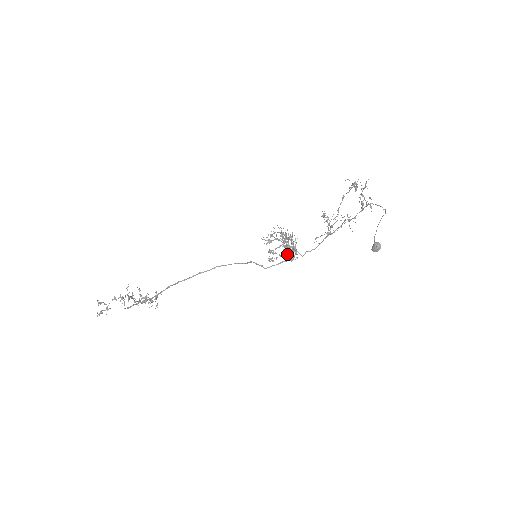
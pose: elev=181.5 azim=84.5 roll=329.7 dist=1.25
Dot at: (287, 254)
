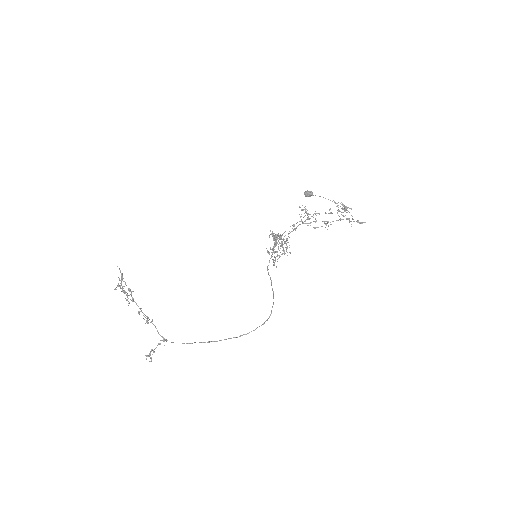
Dot at: (276, 245)
